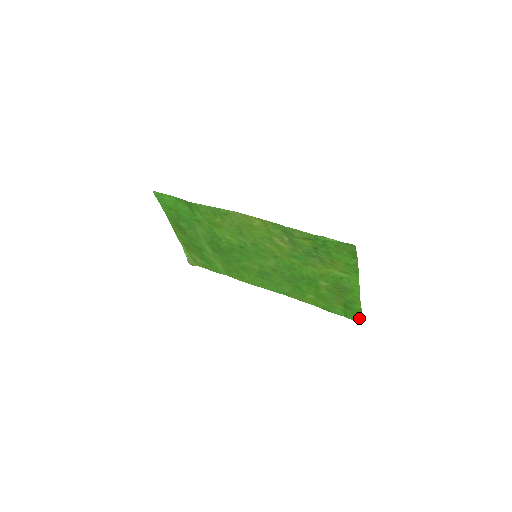
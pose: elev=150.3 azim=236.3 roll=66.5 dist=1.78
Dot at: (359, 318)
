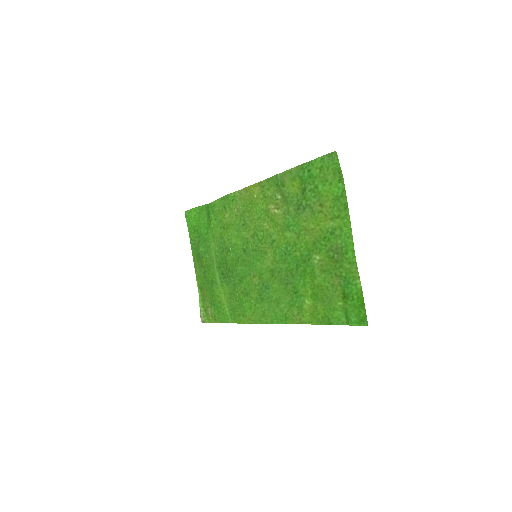
Dot at: (362, 314)
